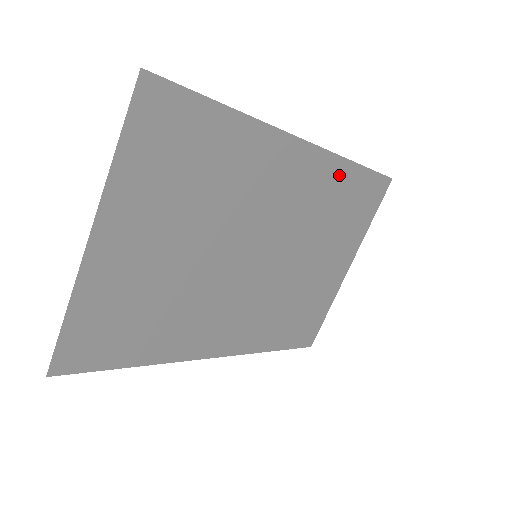
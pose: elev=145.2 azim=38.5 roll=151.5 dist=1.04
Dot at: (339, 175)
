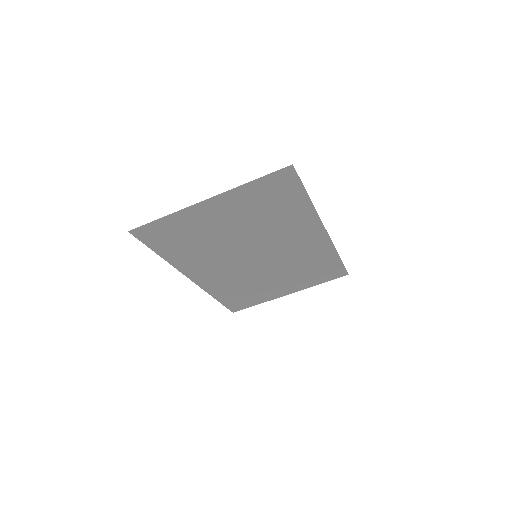
Dot at: (326, 254)
